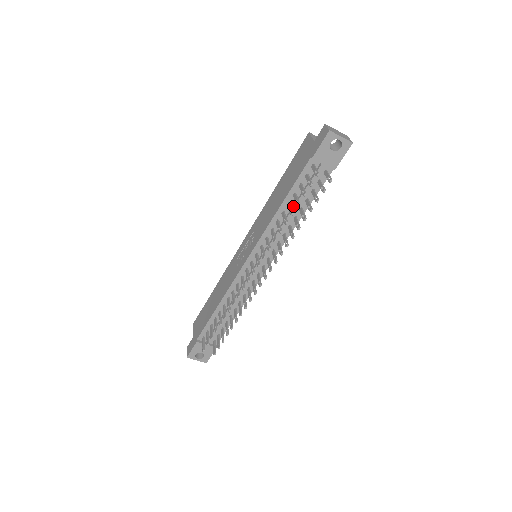
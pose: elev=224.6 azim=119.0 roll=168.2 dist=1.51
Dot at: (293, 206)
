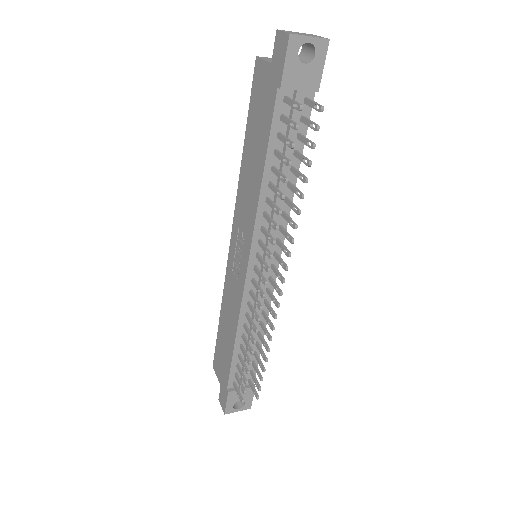
Dot at: (280, 169)
